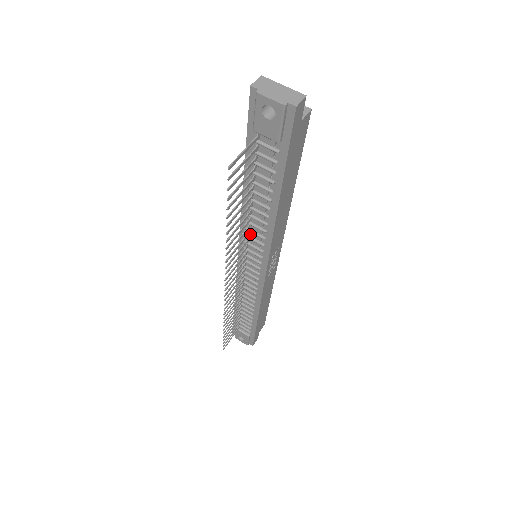
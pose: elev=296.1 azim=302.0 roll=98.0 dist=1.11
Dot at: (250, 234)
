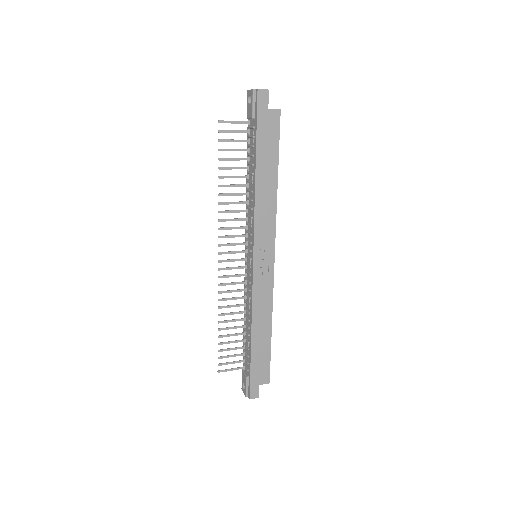
Dot at: (248, 220)
